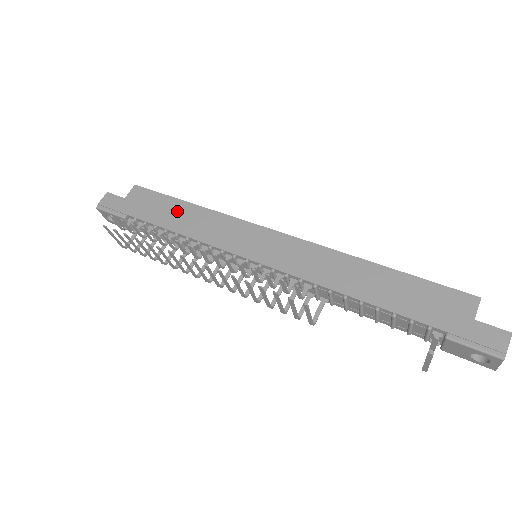
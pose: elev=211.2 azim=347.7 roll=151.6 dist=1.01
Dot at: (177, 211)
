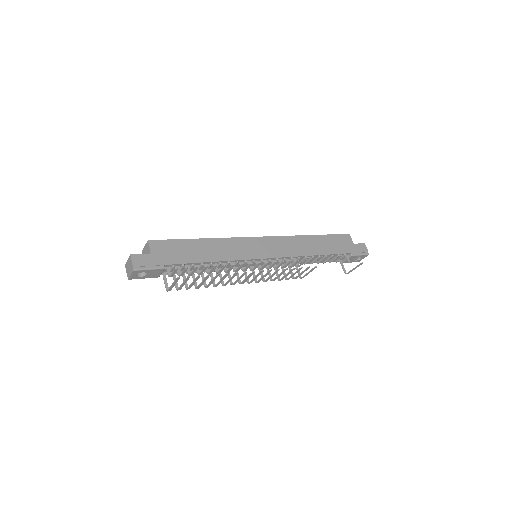
Dot at: (199, 247)
